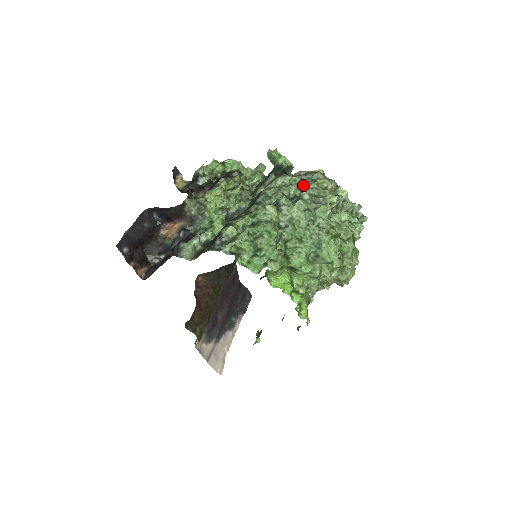
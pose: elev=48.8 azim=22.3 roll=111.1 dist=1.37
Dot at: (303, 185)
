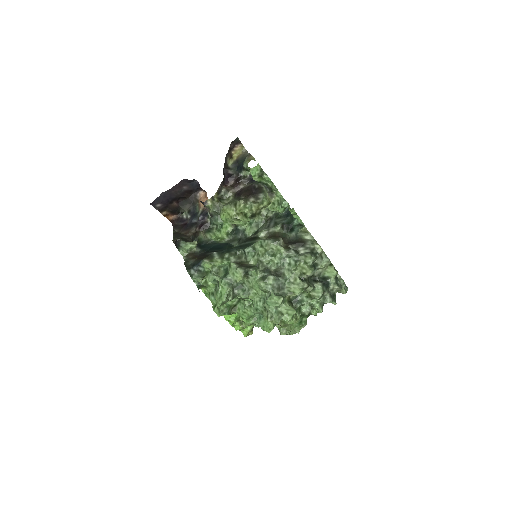
Dot at: (285, 261)
